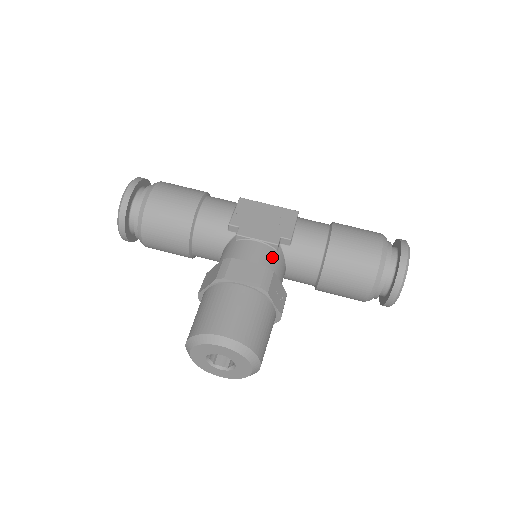
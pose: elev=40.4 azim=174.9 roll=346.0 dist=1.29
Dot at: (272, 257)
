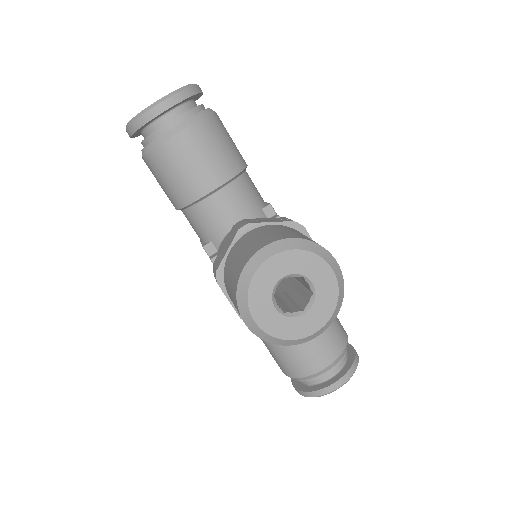
Dot at: occluded
